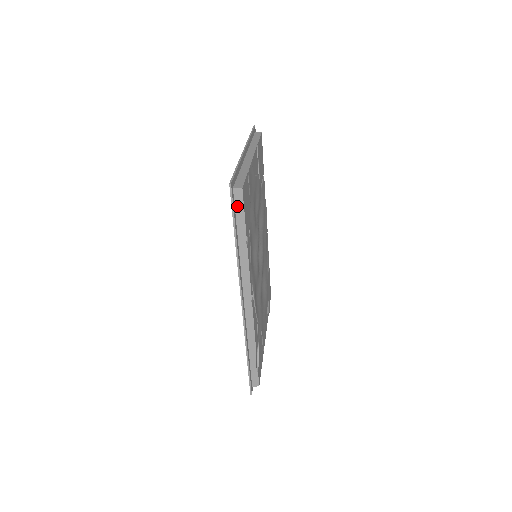
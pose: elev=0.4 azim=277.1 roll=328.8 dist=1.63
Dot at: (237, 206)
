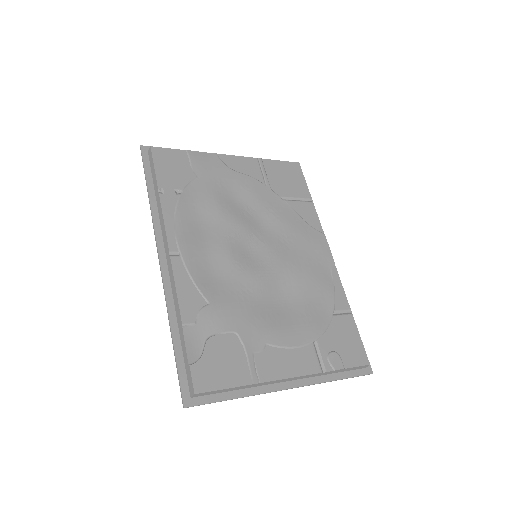
Dot at: (151, 164)
